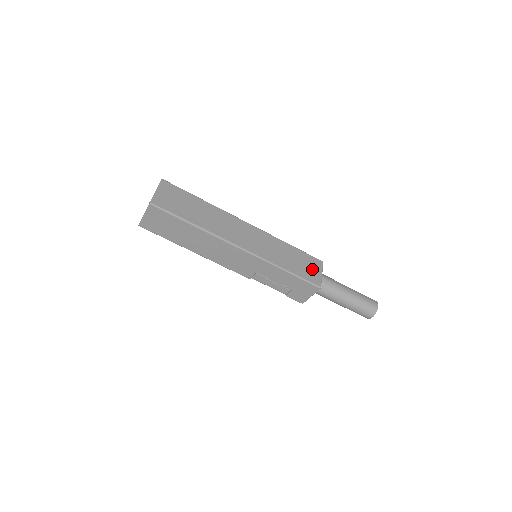
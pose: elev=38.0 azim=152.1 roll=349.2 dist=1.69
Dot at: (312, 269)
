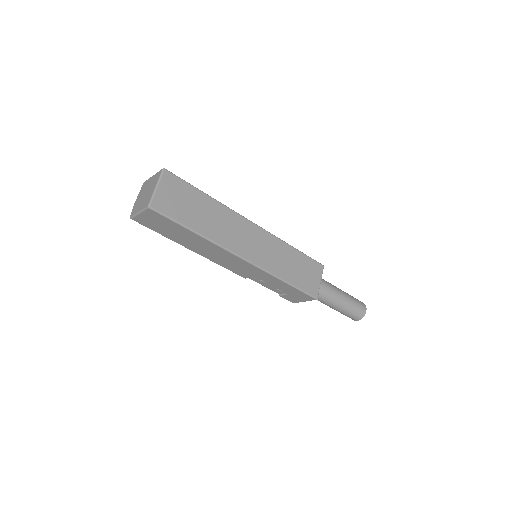
Dot at: (312, 277)
